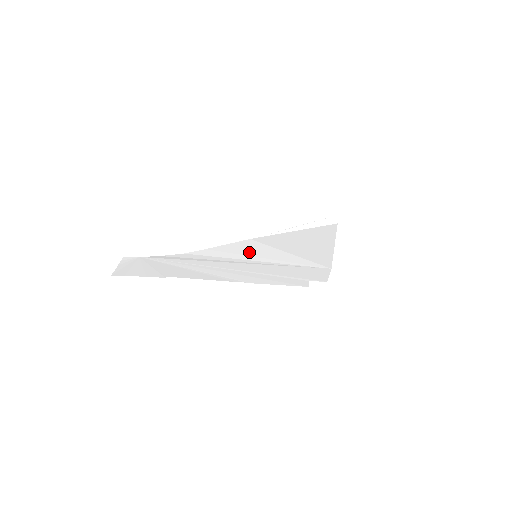
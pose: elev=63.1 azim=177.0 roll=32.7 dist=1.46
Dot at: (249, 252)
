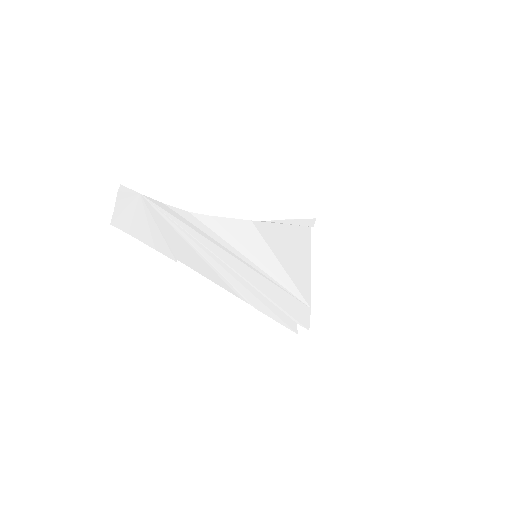
Dot at: (250, 245)
